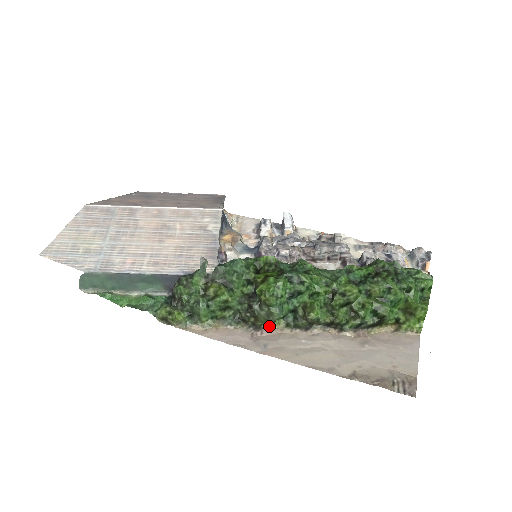
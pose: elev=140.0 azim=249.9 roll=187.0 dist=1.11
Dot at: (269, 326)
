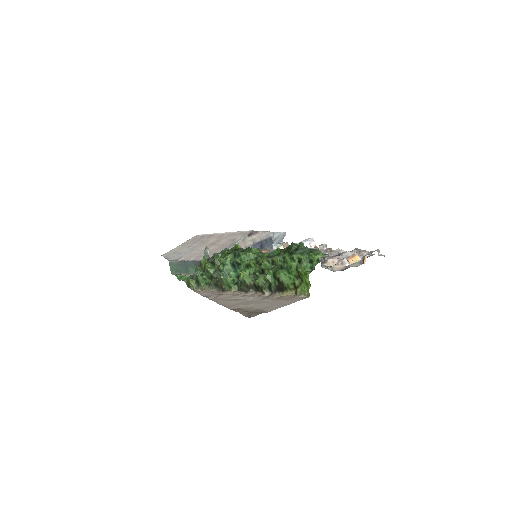
Dot at: (230, 290)
